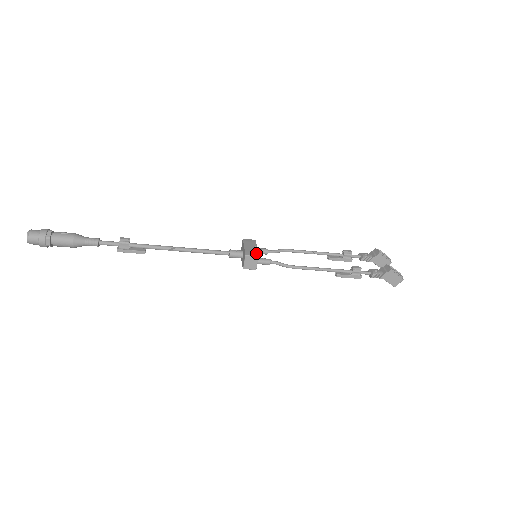
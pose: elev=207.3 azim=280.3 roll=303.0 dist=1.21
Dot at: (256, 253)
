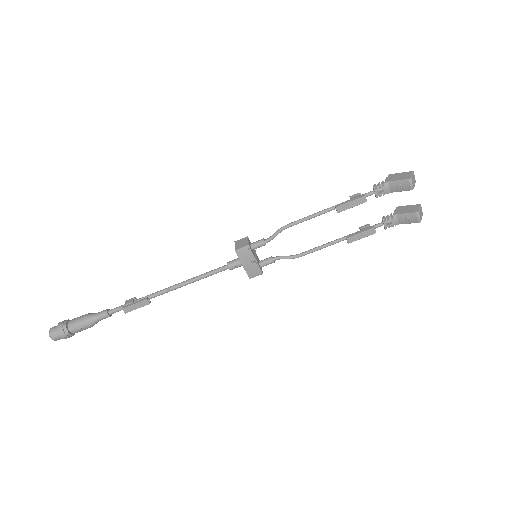
Dot at: occluded
